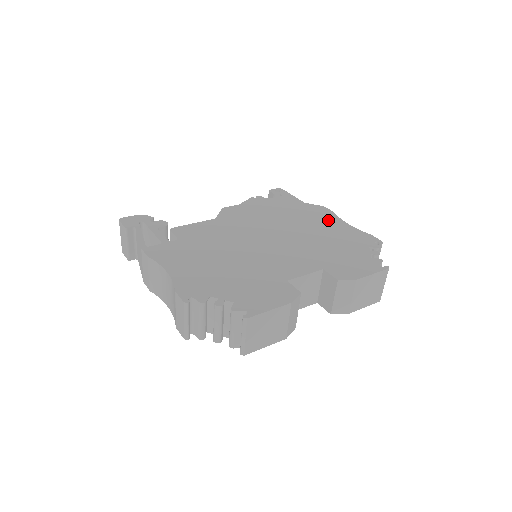
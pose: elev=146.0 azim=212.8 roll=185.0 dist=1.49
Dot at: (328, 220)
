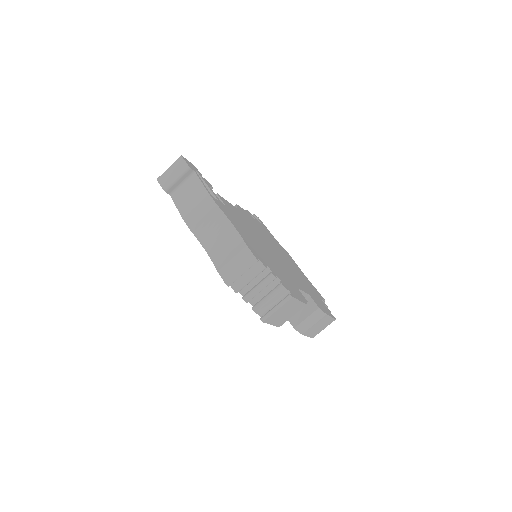
Dot at: (294, 263)
